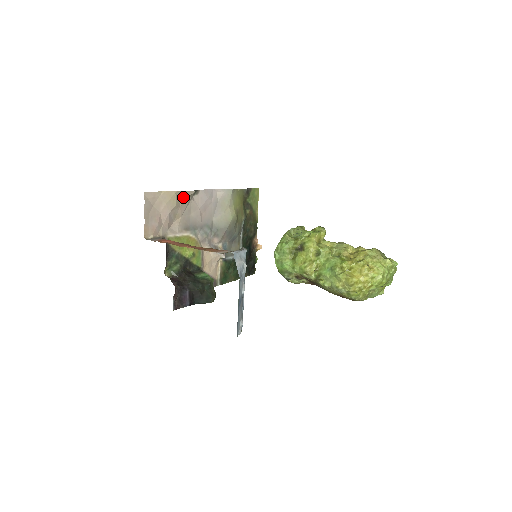
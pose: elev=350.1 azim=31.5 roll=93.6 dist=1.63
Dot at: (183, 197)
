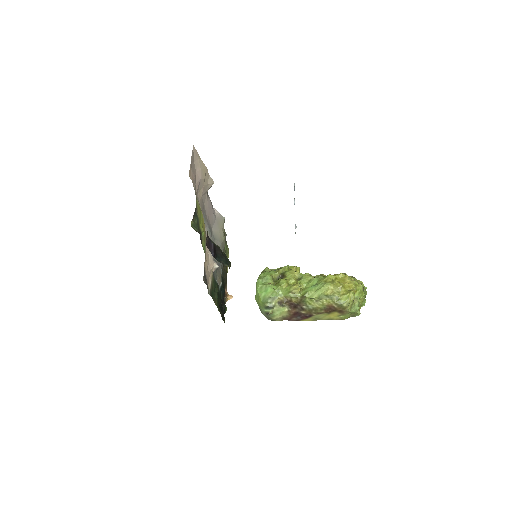
Dot at: (207, 180)
